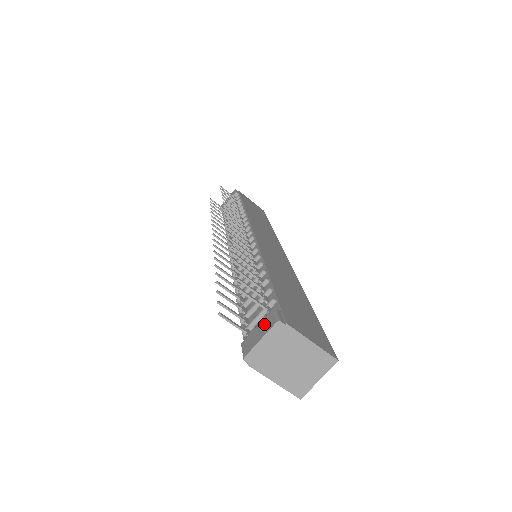
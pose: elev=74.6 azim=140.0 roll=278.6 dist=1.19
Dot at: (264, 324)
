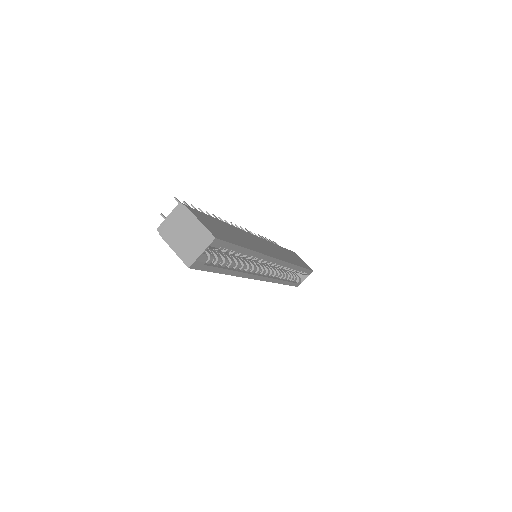
Dot at: occluded
